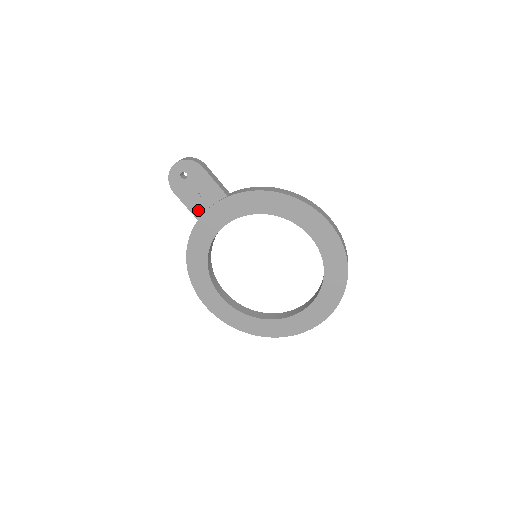
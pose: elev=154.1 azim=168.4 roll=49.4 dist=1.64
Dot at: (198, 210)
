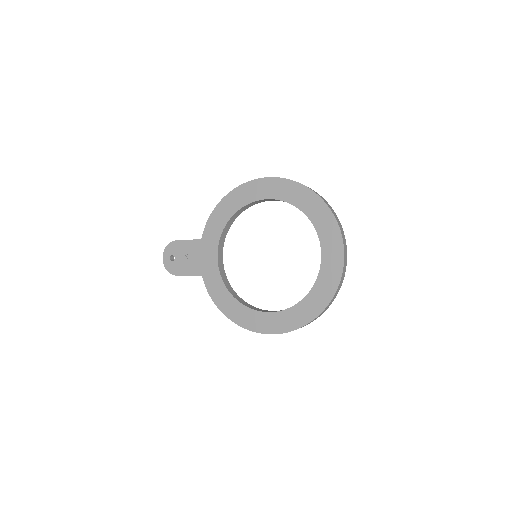
Dot at: (197, 269)
